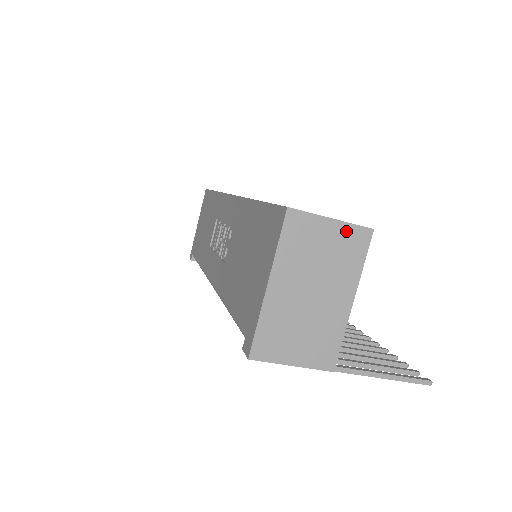
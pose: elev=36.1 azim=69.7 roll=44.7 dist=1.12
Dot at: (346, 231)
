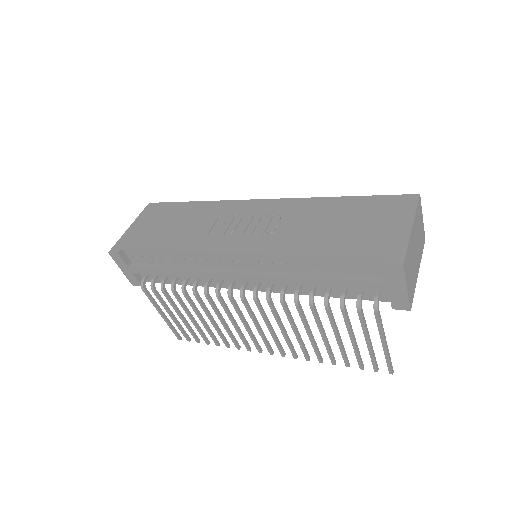
Dot at: (423, 230)
